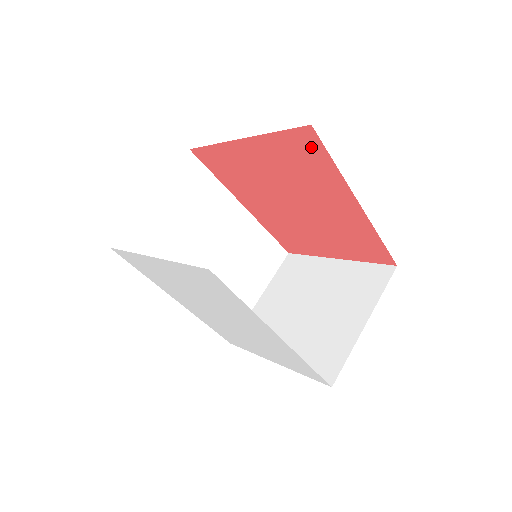
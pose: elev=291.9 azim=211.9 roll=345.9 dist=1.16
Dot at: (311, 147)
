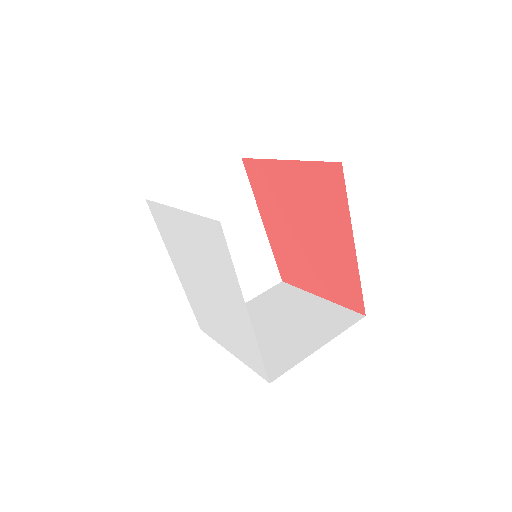
Dot at: (335, 182)
